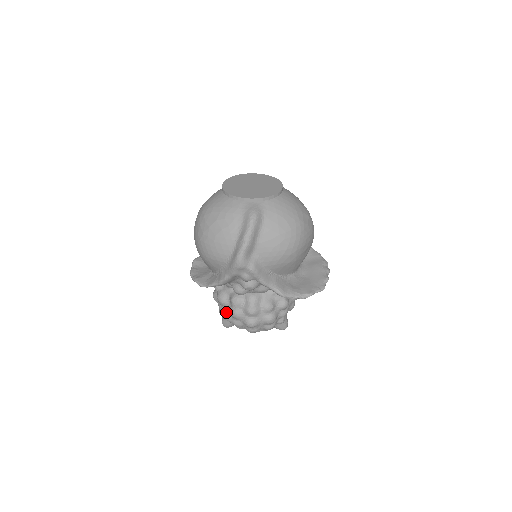
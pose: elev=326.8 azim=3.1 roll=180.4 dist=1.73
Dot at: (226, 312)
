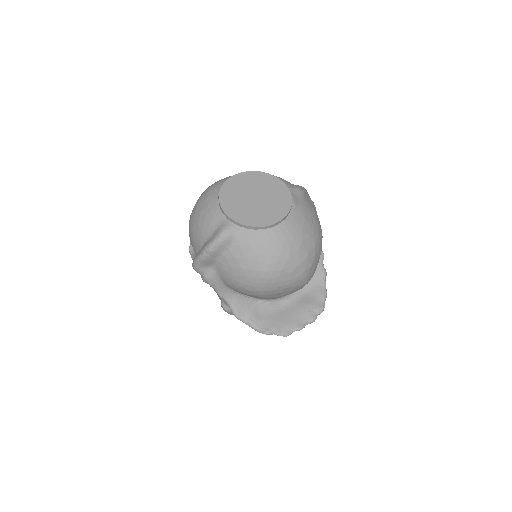
Dot at: occluded
